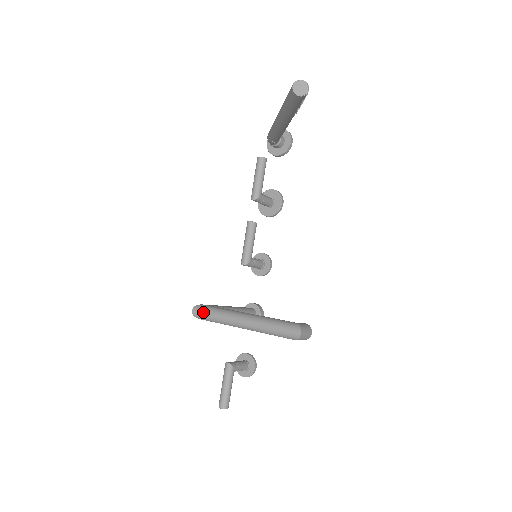
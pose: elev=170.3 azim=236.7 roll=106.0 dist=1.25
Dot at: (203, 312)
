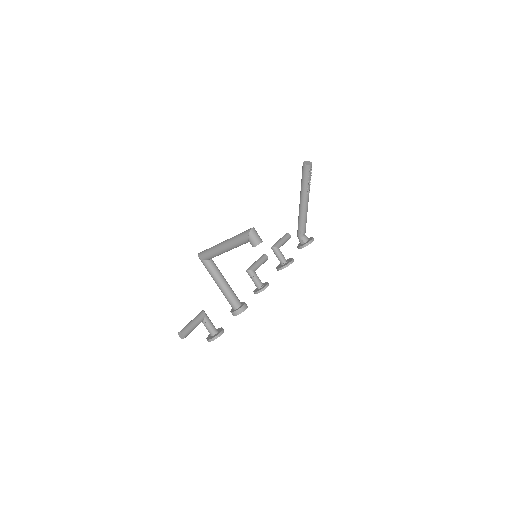
Dot at: (204, 250)
